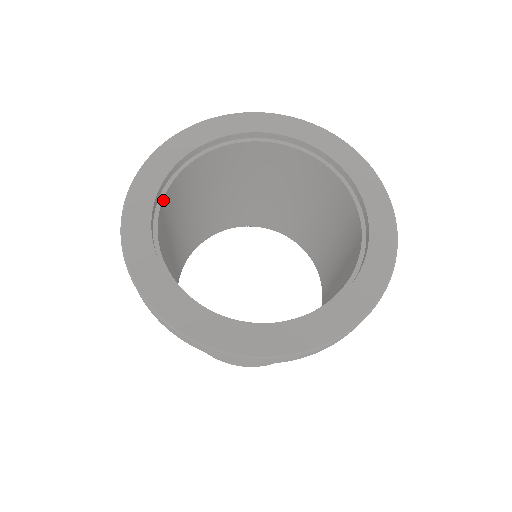
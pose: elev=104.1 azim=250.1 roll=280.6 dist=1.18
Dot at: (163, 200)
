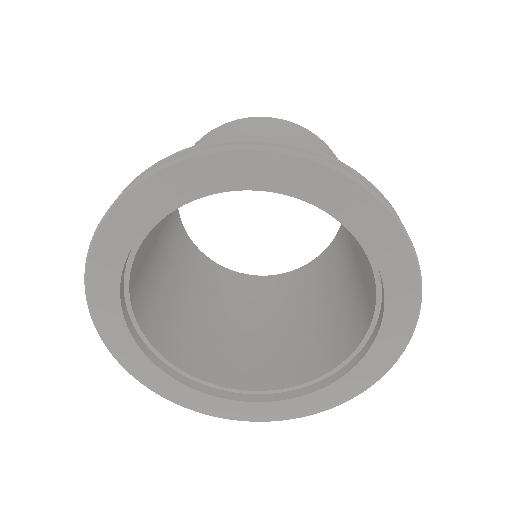
Dot at: (144, 334)
